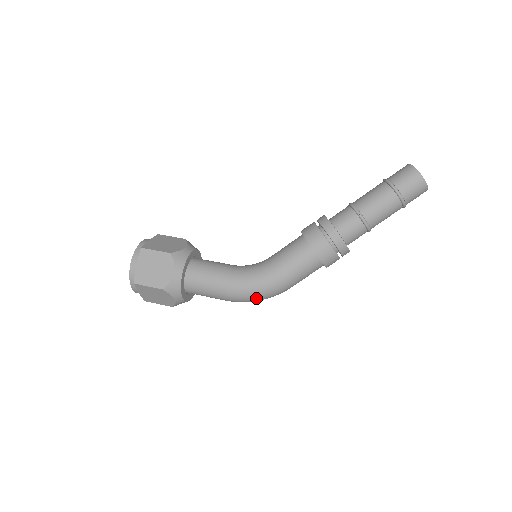
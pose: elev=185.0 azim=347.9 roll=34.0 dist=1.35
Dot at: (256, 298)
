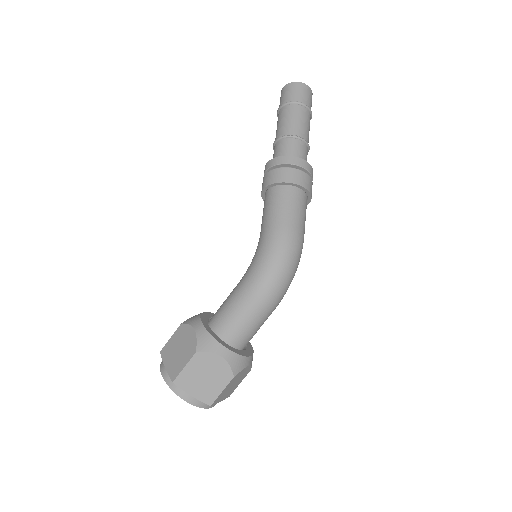
Dot at: (279, 268)
